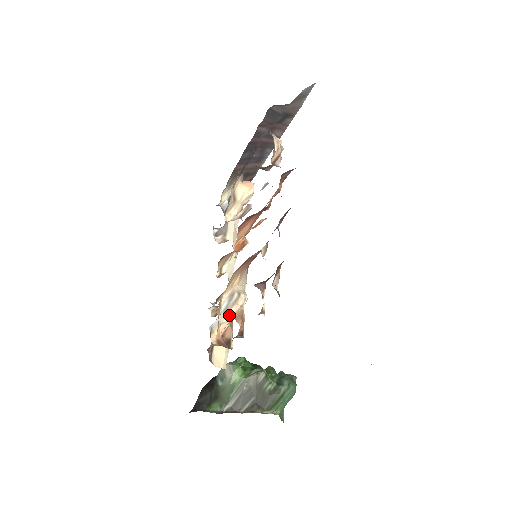
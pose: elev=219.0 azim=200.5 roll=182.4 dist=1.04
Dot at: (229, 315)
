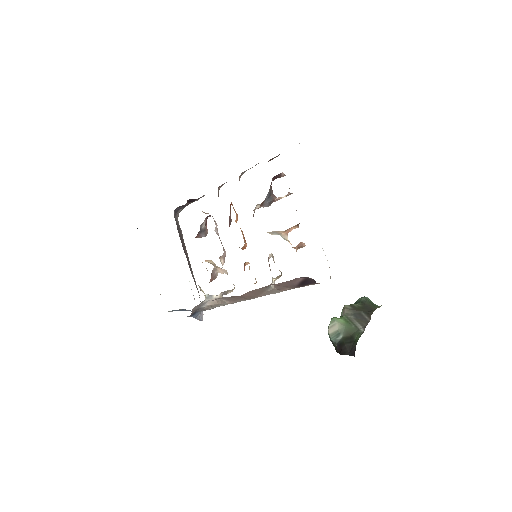
Dot at: (283, 235)
